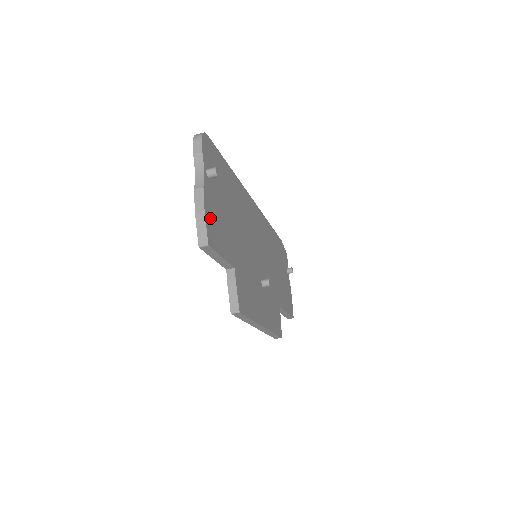
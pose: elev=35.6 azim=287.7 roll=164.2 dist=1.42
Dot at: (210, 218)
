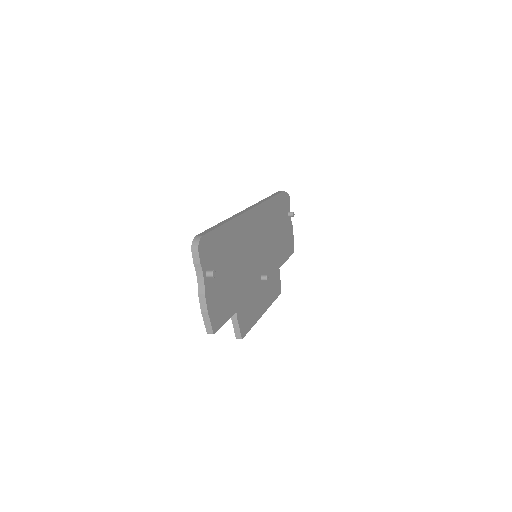
Dot at: (213, 310)
